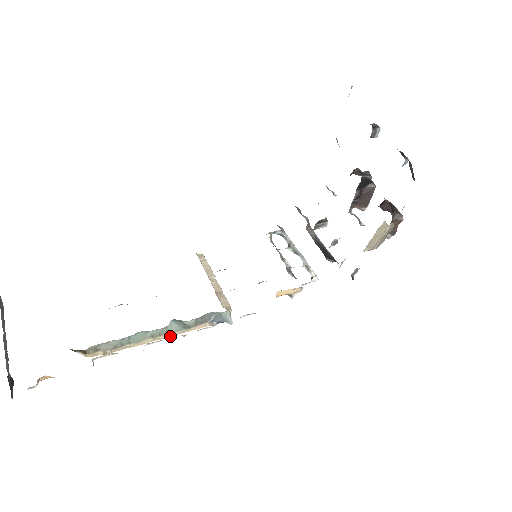
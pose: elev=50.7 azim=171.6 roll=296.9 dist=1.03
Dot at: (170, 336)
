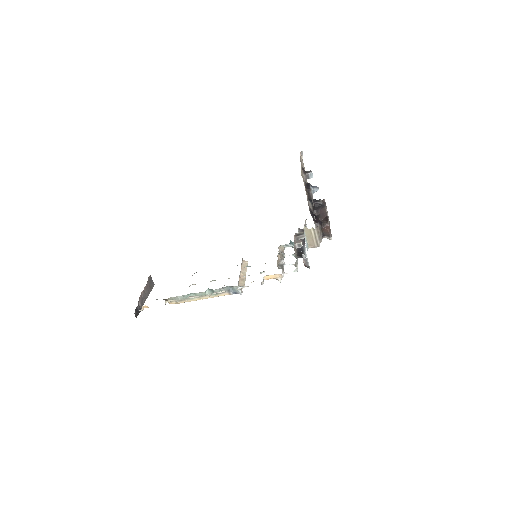
Dot at: occluded
